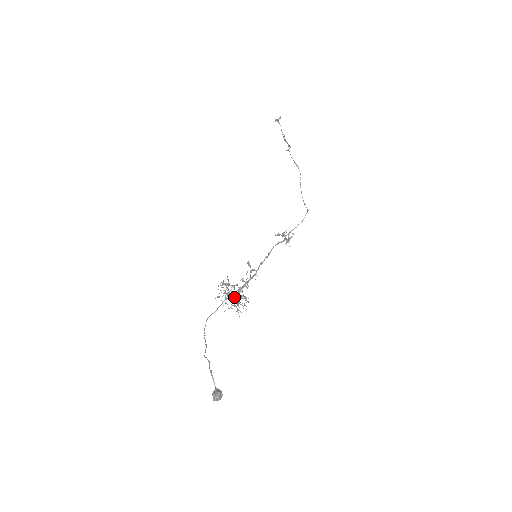
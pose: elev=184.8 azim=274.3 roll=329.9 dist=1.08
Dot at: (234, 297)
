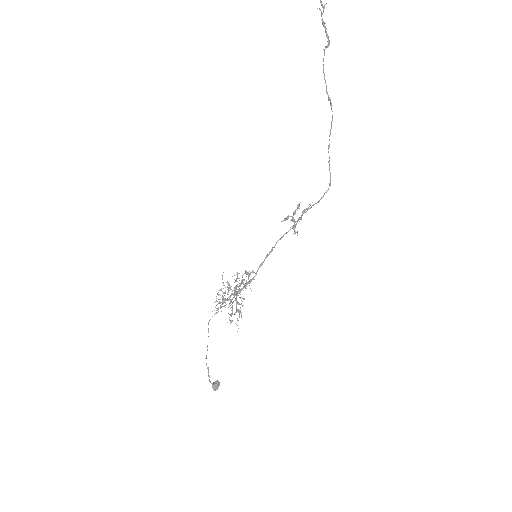
Dot at: occluded
